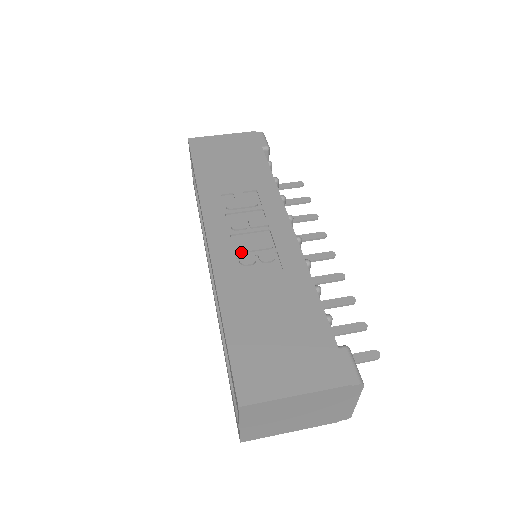
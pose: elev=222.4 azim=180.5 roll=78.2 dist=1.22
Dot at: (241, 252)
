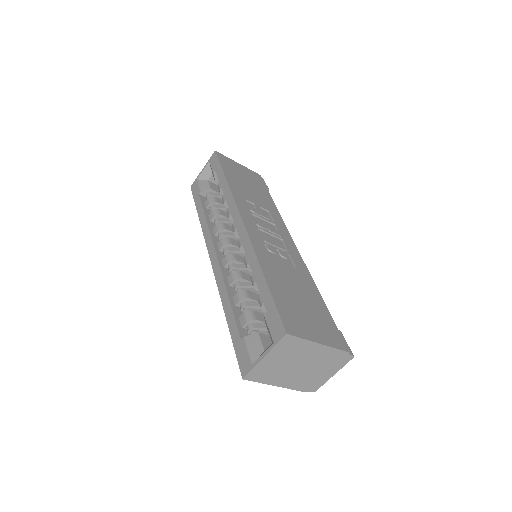
Dot at: (267, 242)
